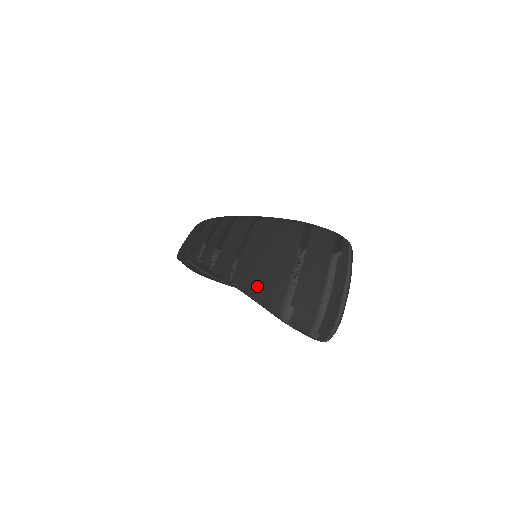
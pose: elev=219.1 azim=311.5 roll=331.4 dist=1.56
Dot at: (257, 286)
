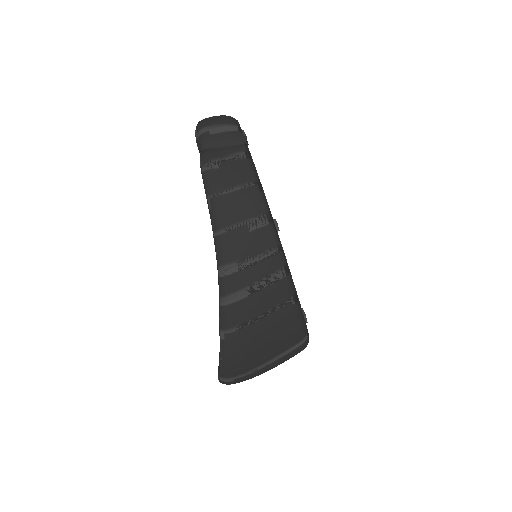
Dot at: (233, 359)
